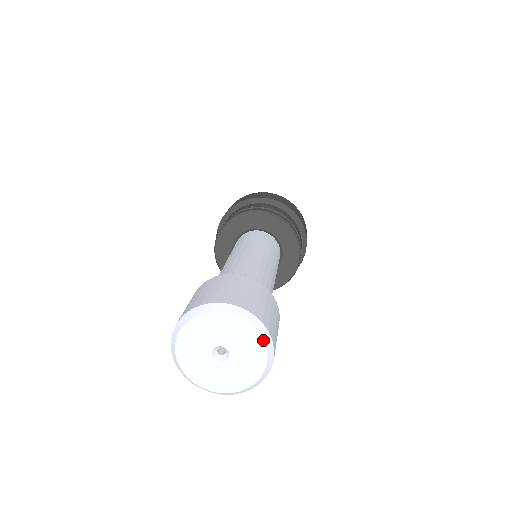
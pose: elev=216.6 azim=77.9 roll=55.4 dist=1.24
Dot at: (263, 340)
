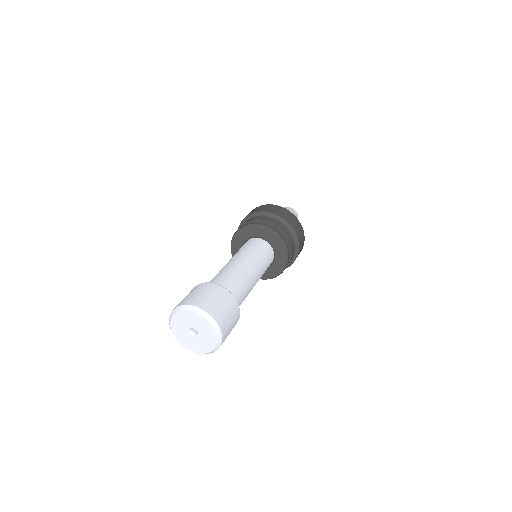
Dot at: (215, 331)
